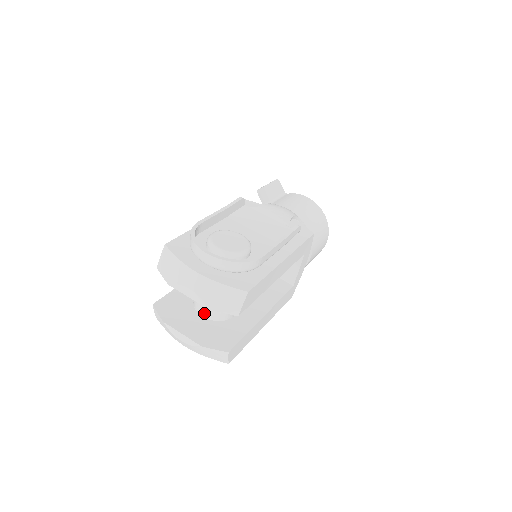
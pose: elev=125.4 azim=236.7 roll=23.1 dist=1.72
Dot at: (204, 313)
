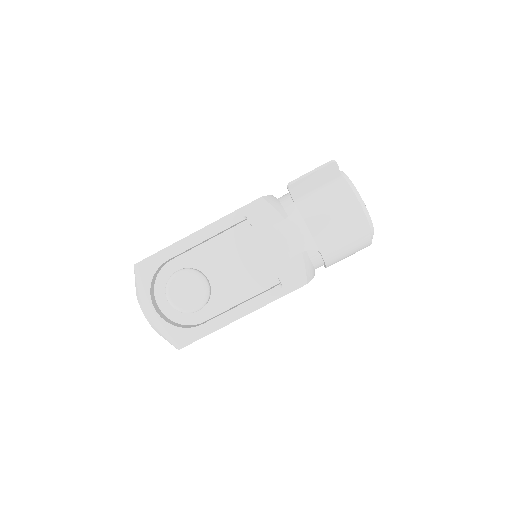
Dot at: occluded
